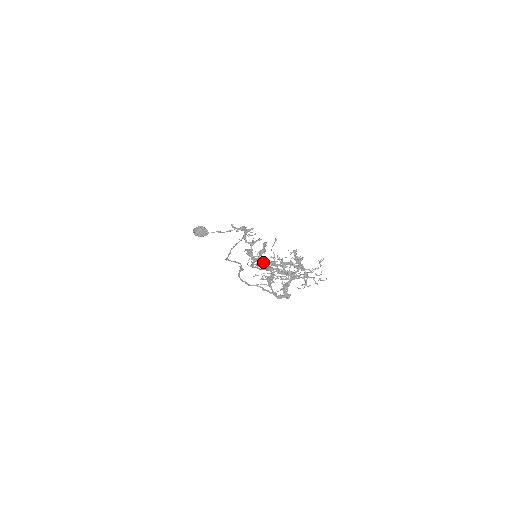
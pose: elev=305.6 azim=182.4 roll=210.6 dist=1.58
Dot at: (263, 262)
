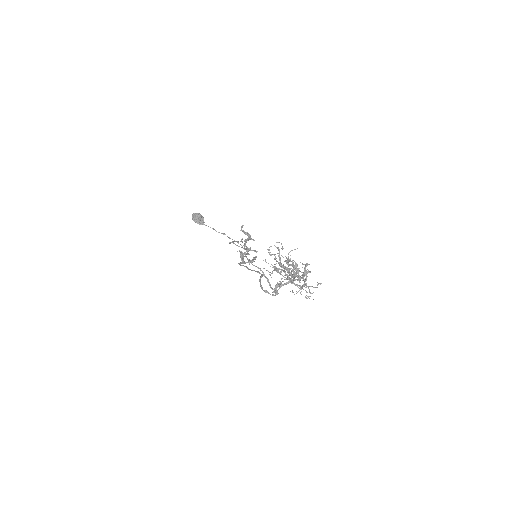
Dot at: (279, 255)
